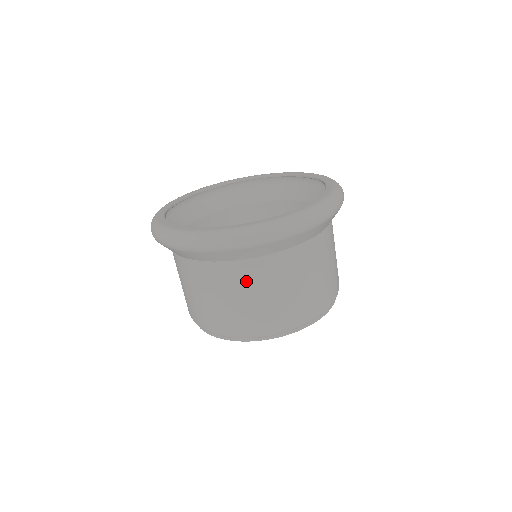
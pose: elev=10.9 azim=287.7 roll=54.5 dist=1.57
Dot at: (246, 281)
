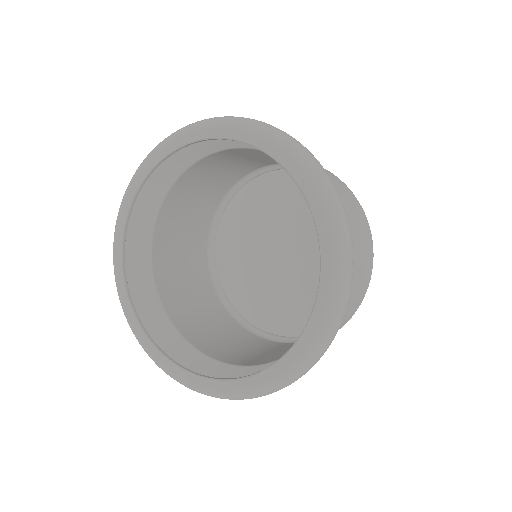
Dot at: occluded
